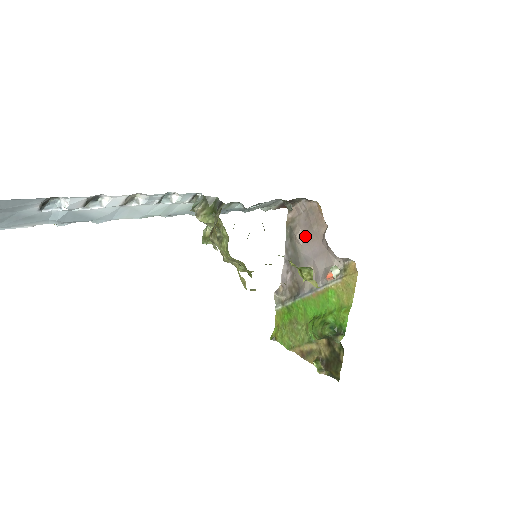
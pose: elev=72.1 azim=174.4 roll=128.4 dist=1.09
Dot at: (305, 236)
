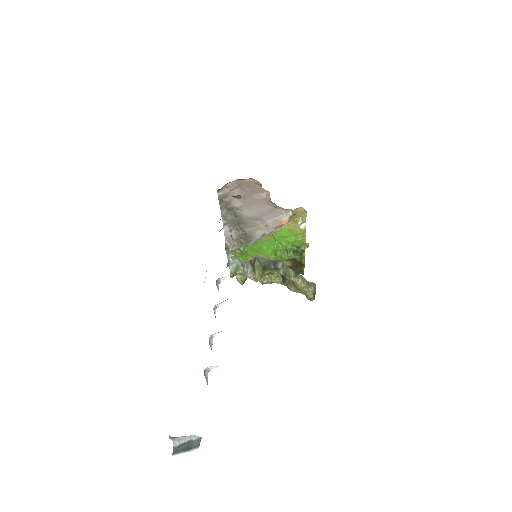
Dot at: (245, 204)
